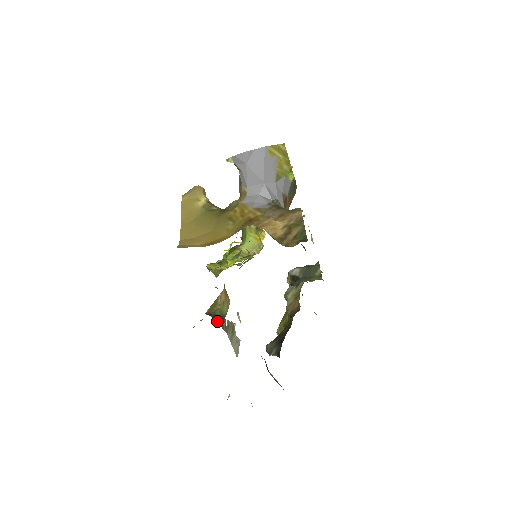
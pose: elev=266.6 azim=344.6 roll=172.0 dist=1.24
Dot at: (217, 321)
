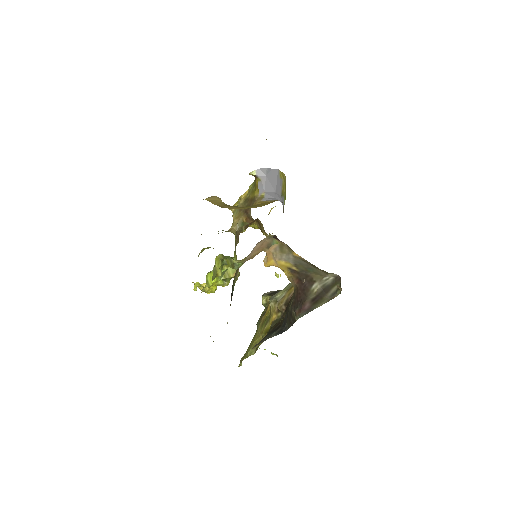
Dot at: (231, 295)
